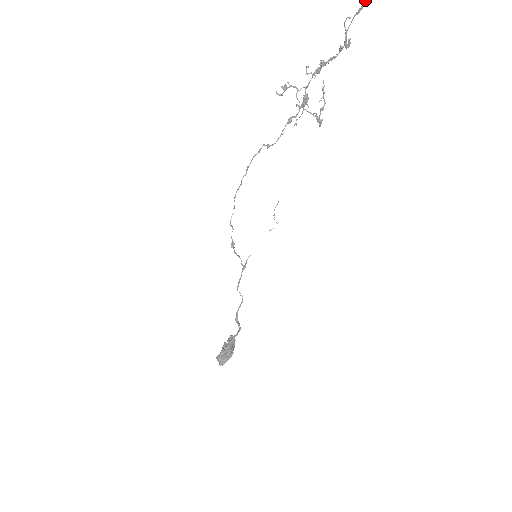
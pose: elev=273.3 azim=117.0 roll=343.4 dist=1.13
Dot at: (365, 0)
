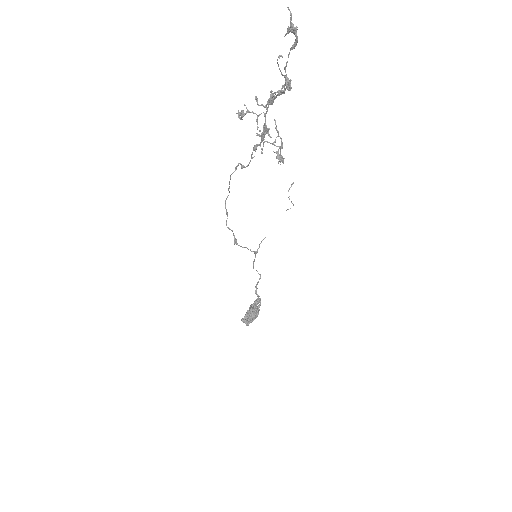
Dot at: (295, 36)
